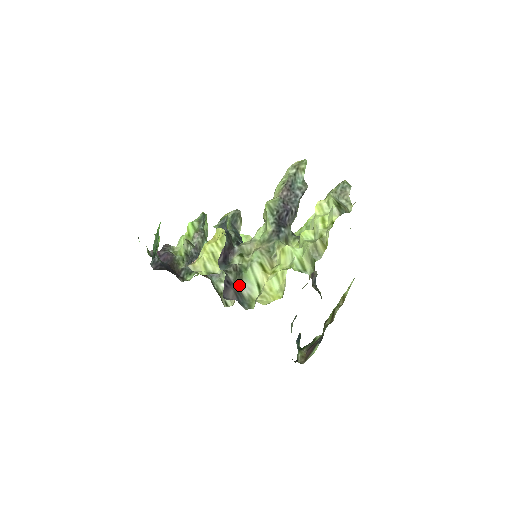
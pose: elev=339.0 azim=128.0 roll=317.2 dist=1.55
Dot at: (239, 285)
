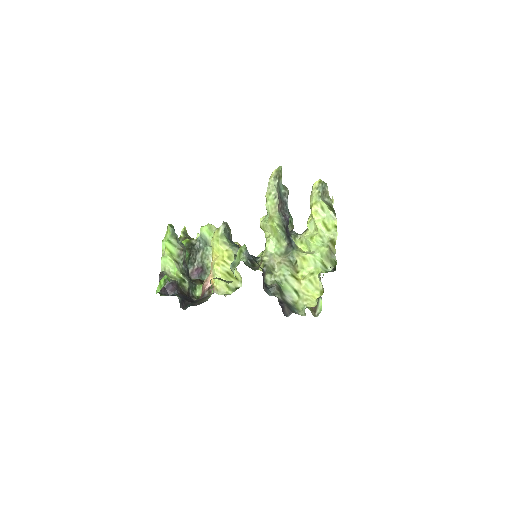
Dot at: (284, 299)
